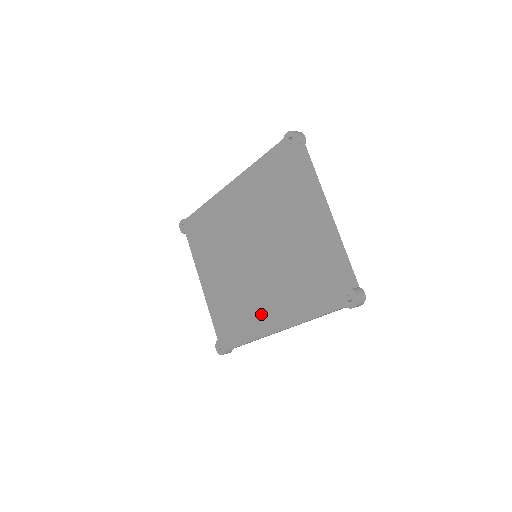
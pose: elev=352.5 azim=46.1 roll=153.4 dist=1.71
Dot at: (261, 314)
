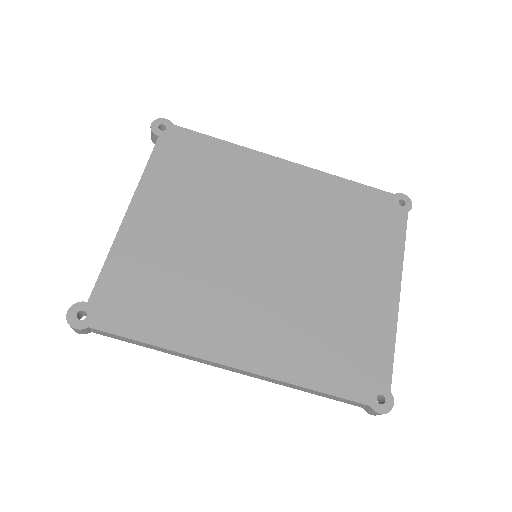
Dot at: (222, 327)
